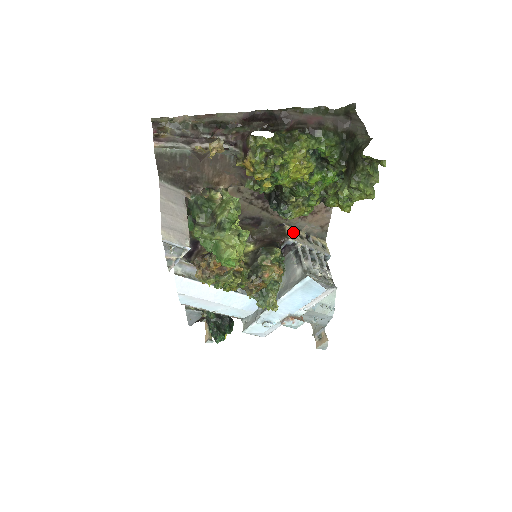
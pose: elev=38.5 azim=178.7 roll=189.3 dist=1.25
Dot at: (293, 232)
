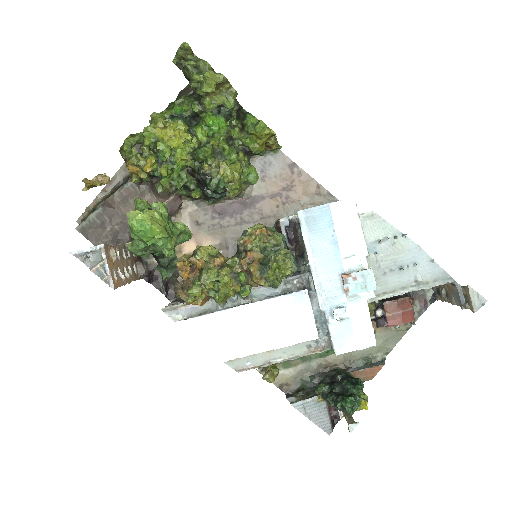
Dot at: occluded
